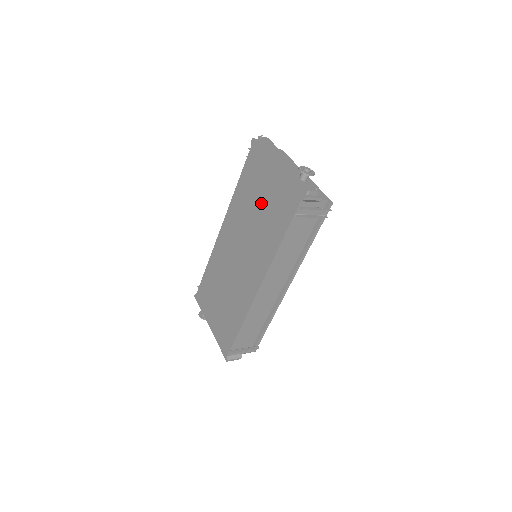
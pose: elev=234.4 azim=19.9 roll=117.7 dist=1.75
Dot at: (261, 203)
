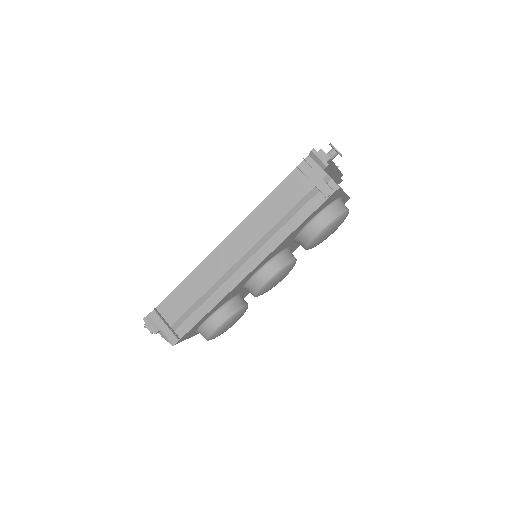
Dot at: occluded
